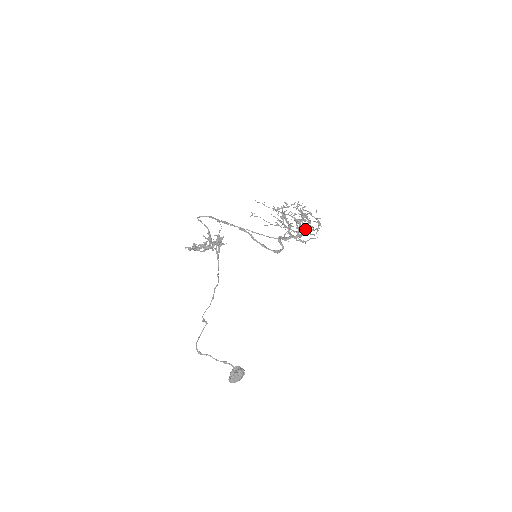
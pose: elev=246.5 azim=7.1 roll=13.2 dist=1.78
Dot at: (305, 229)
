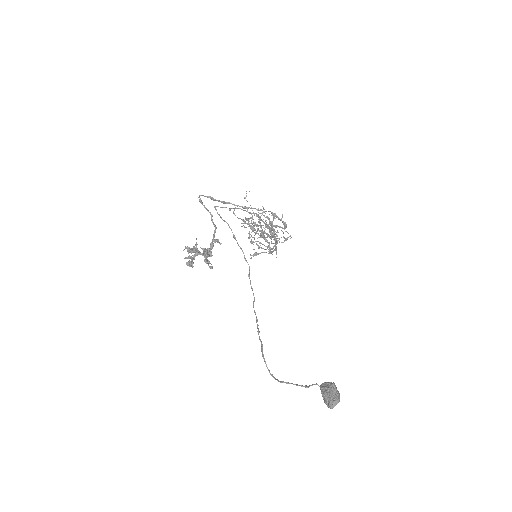
Dot at: occluded
